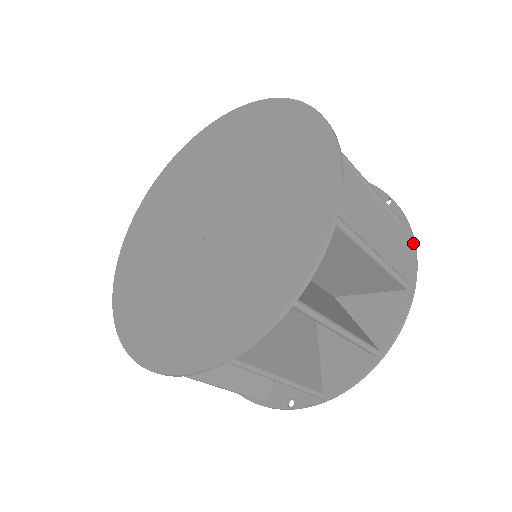
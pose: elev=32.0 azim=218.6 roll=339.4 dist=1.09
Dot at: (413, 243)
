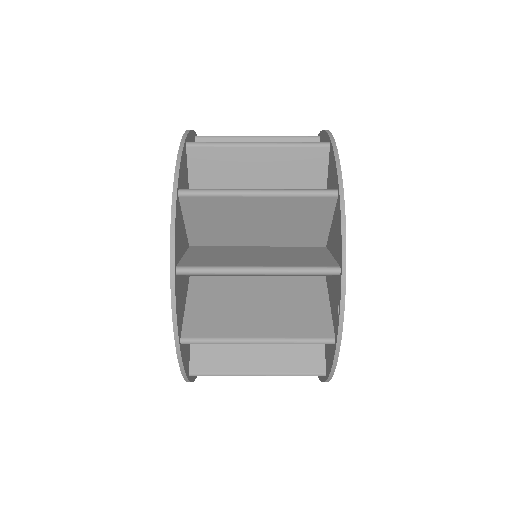
Dot at: (323, 131)
